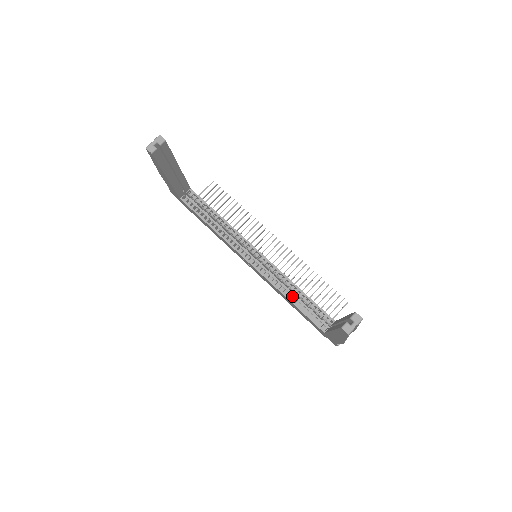
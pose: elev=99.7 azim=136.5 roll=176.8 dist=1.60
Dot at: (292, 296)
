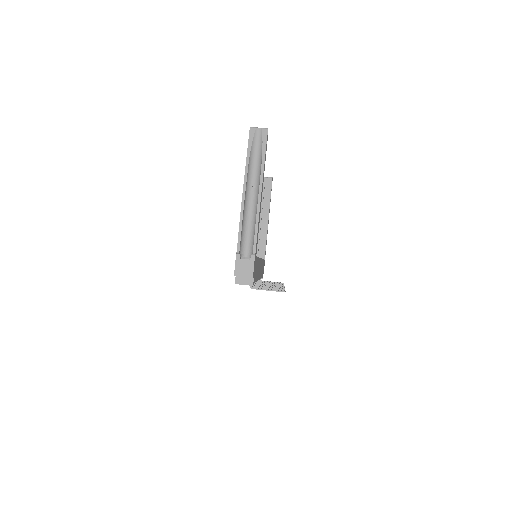
Dot at: occluded
